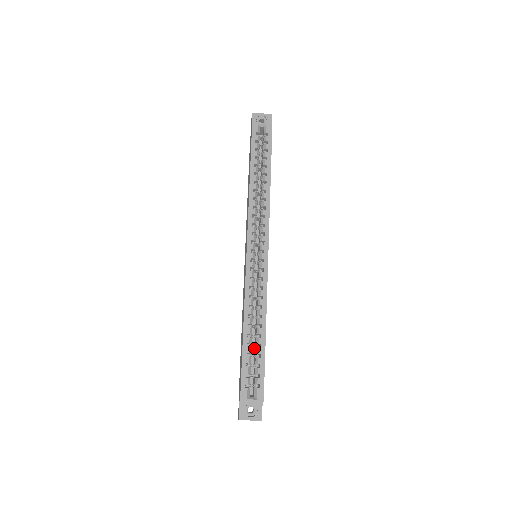
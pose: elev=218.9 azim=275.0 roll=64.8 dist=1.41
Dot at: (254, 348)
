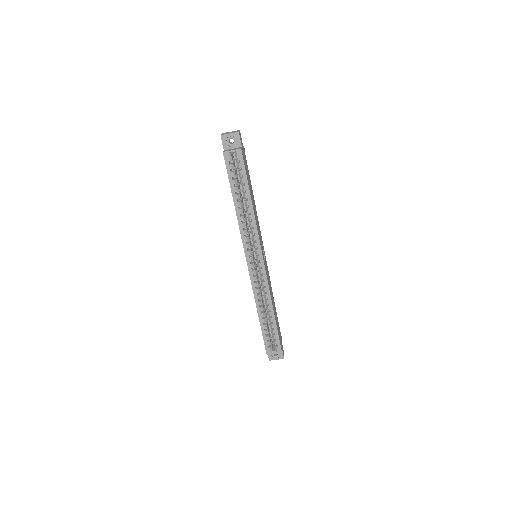
Dot at: occluded
